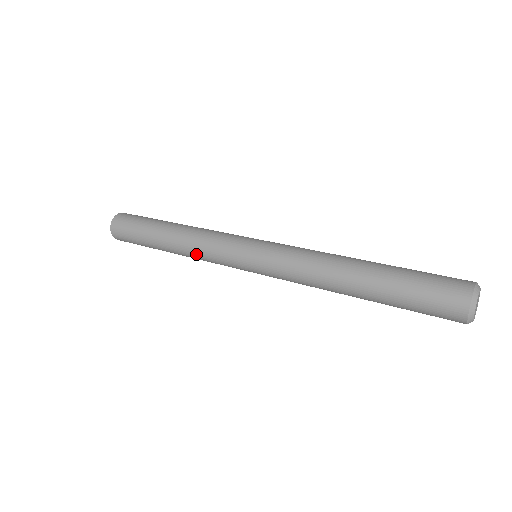
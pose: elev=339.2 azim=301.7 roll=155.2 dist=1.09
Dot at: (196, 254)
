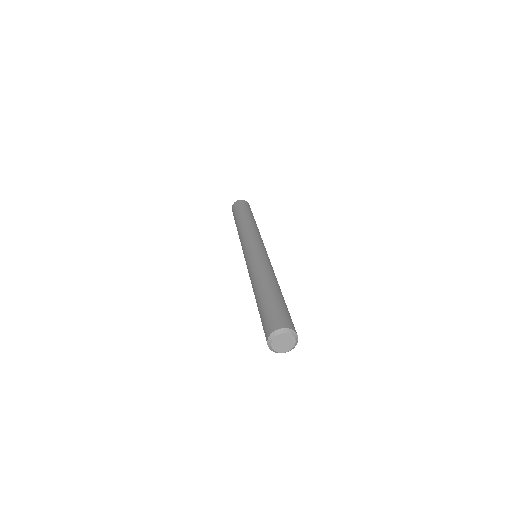
Dot at: (240, 235)
